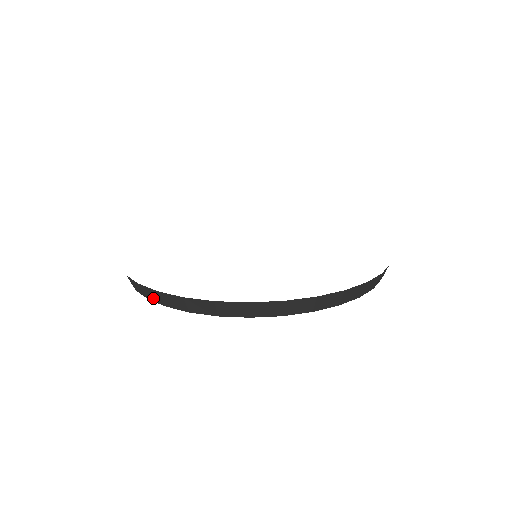
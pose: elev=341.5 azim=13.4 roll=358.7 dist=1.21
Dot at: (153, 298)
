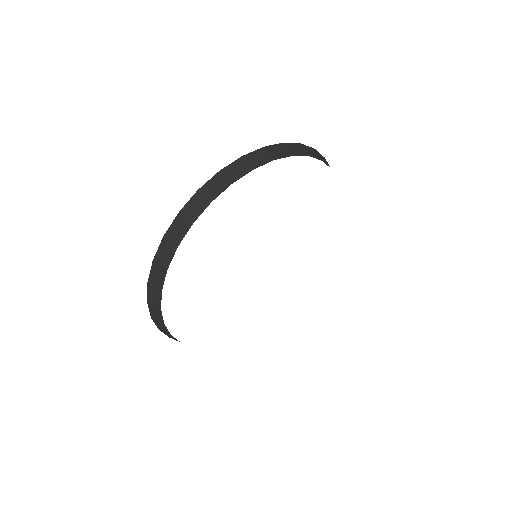
Dot at: (159, 315)
